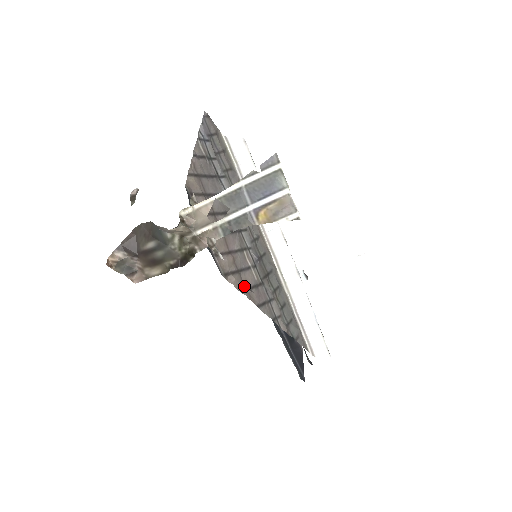
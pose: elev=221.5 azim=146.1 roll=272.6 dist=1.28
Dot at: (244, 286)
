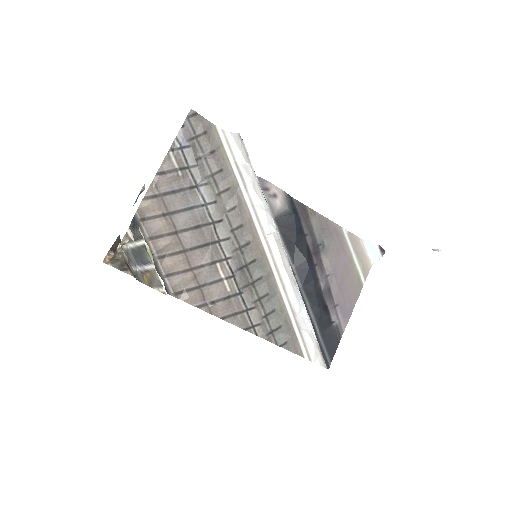
Dot at: (206, 300)
